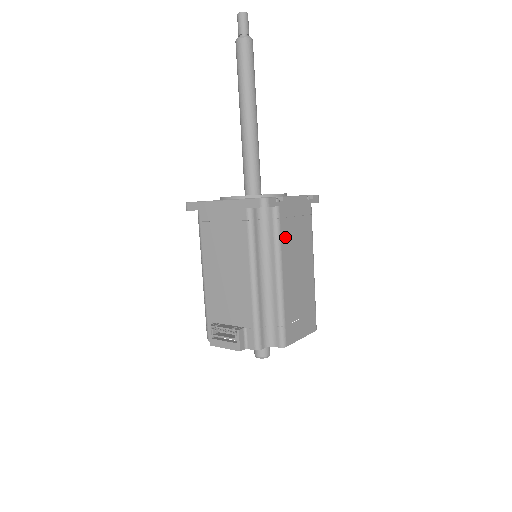
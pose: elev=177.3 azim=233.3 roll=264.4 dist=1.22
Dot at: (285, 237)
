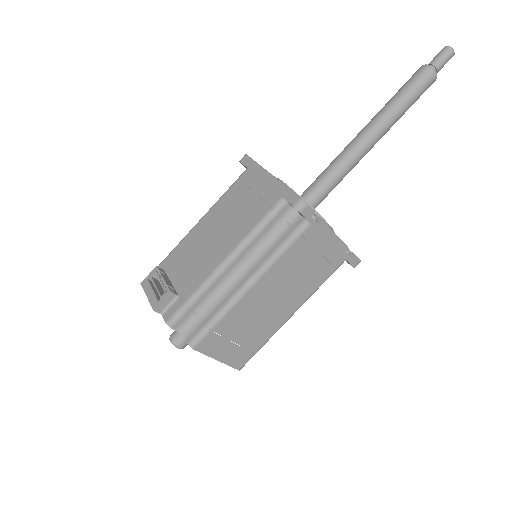
Dot at: (290, 257)
